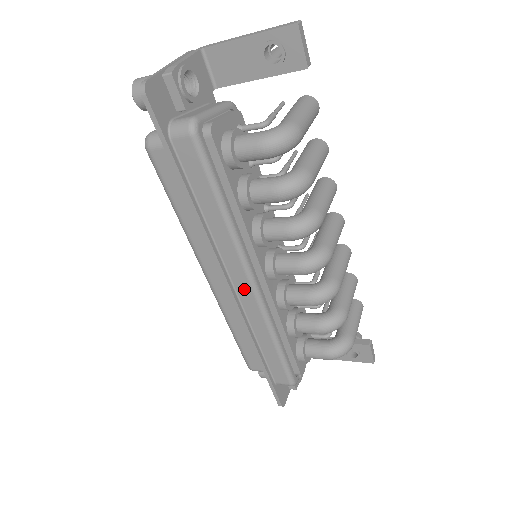
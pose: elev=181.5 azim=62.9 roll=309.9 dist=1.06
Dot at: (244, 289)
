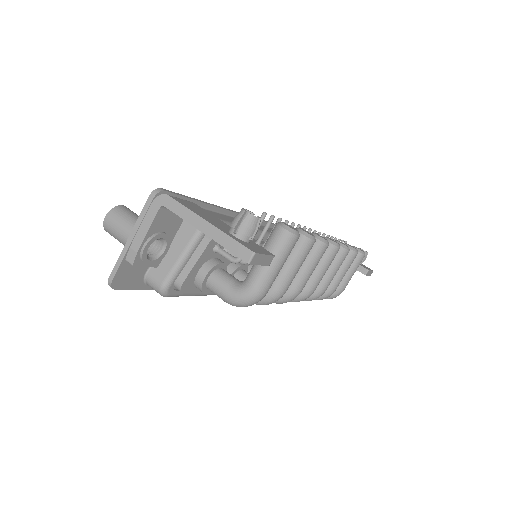
Dot at: occluded
